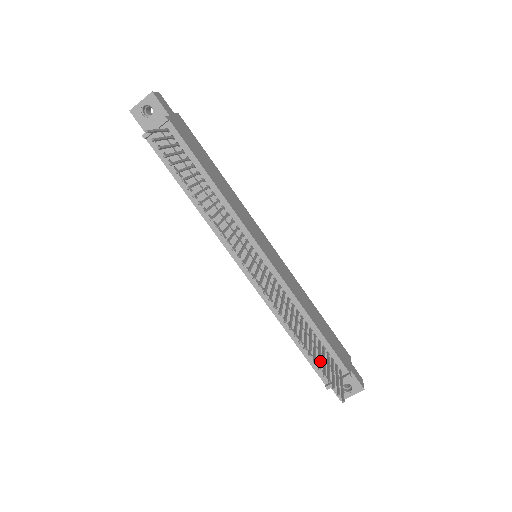
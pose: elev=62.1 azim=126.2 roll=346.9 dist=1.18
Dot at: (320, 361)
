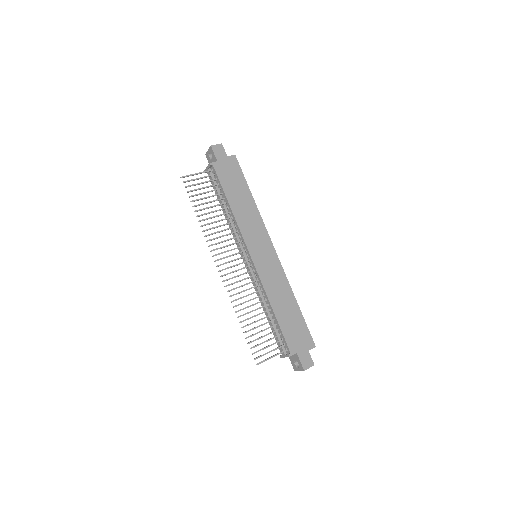
Dot at: (254, 334)
